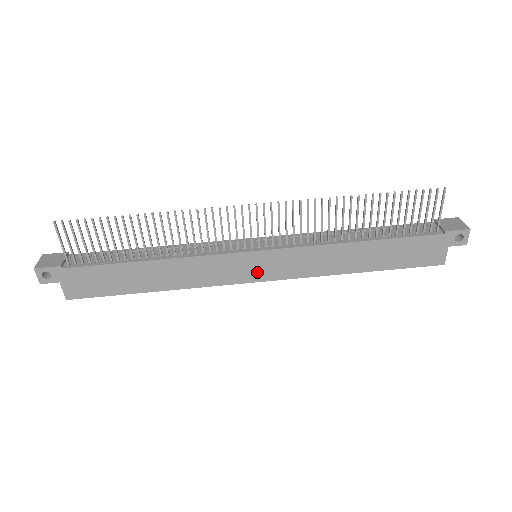
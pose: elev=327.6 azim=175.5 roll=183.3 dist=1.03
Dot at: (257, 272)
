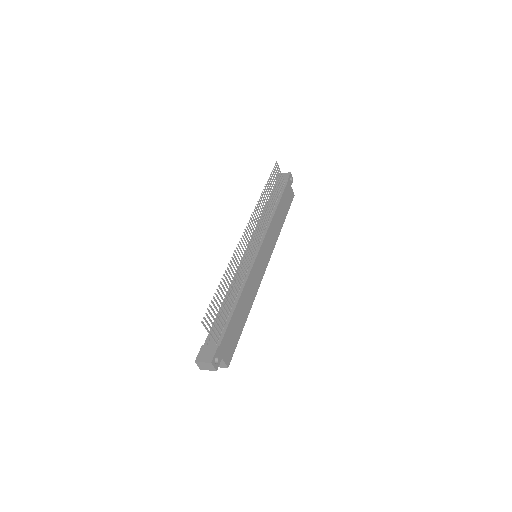
Dot at: (264, 261)
